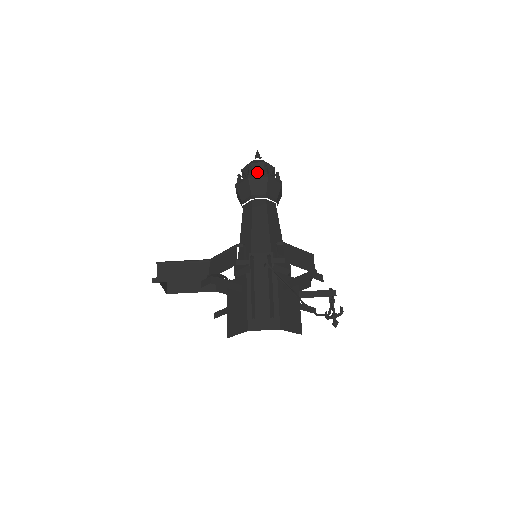
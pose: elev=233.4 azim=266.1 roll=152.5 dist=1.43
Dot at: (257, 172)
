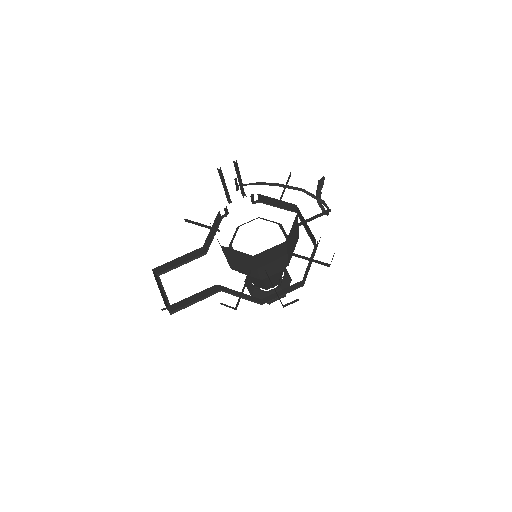
Dot at: occluded
